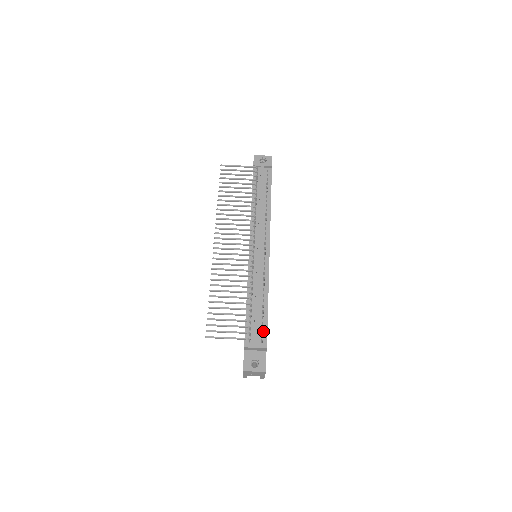
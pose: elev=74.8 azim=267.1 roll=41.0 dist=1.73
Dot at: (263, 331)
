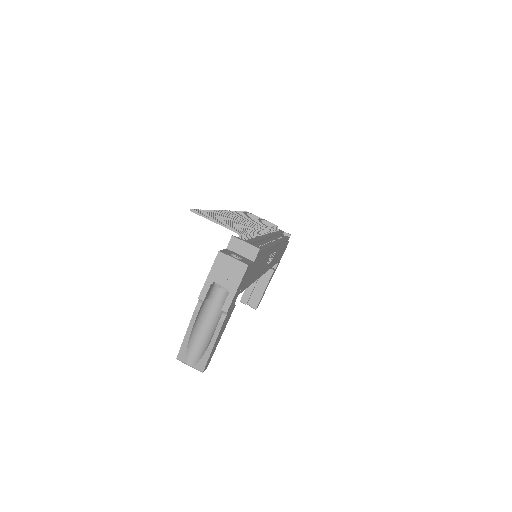
Dot at: occluded
